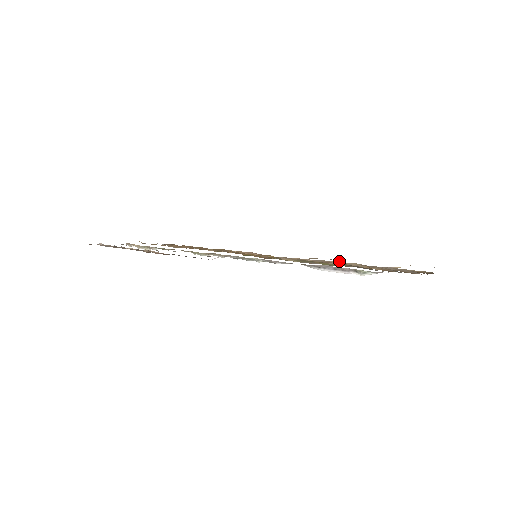
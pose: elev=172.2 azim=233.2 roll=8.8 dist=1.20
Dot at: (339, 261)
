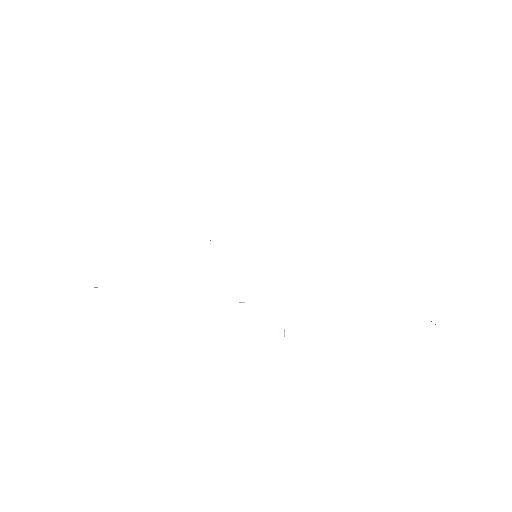
Dot at: occluded
